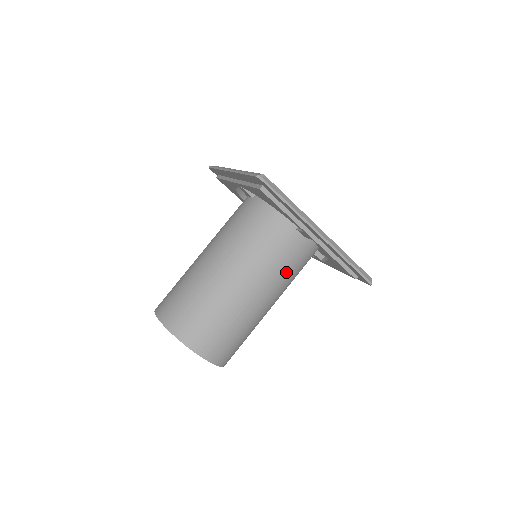
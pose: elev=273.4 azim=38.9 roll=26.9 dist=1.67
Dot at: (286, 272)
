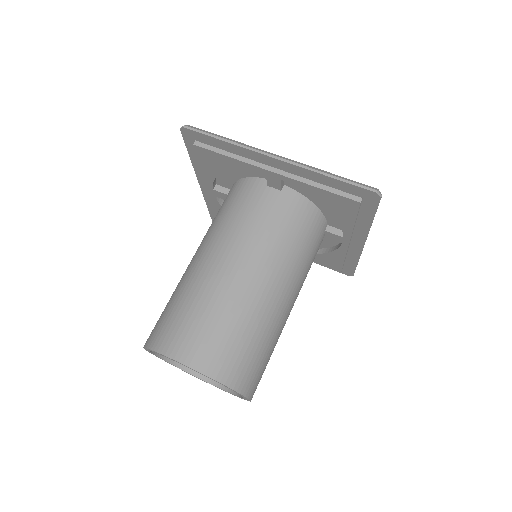
Dot at: (274, 236)
